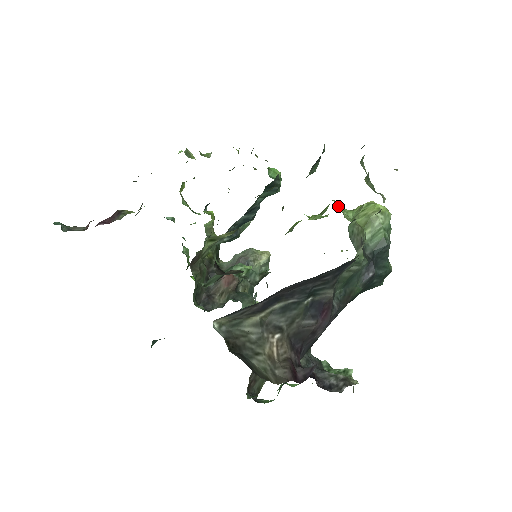
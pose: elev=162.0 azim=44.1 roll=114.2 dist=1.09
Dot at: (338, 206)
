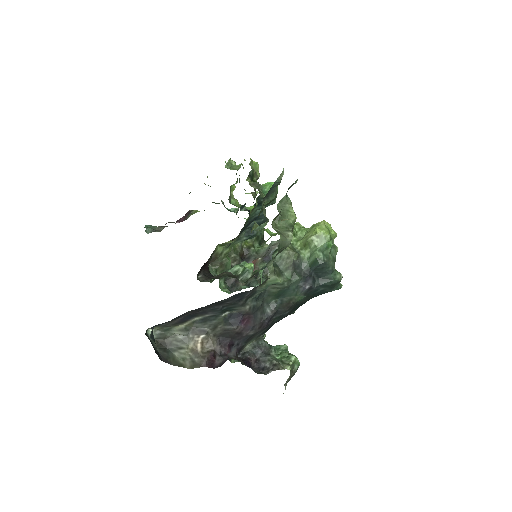
Dot at: (297, 225)
